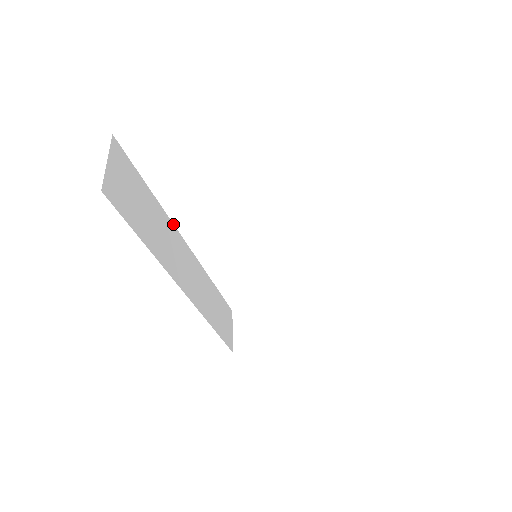
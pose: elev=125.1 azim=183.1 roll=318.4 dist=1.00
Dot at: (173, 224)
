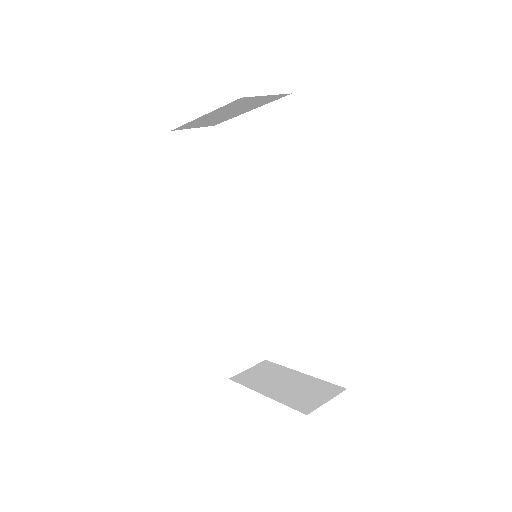
Dot at: occluded
